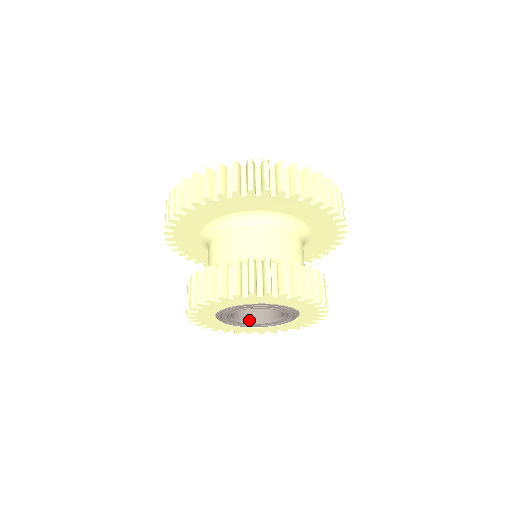
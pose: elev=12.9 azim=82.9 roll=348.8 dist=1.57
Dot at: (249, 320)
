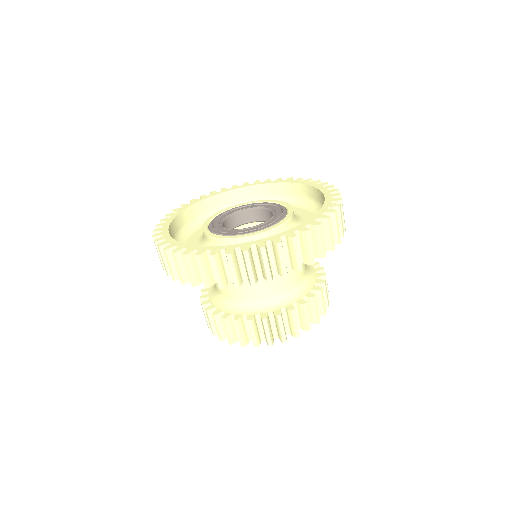
Dot at: occluded
